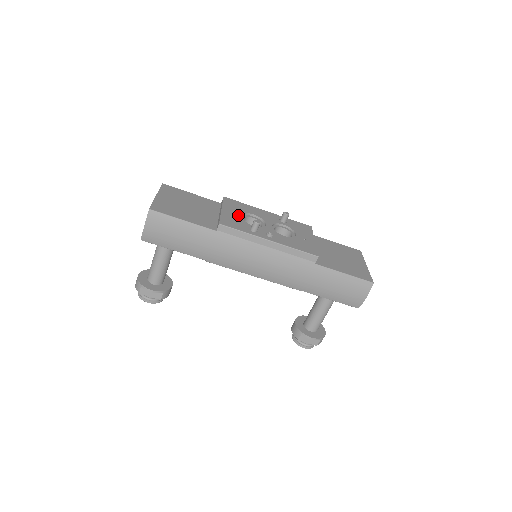
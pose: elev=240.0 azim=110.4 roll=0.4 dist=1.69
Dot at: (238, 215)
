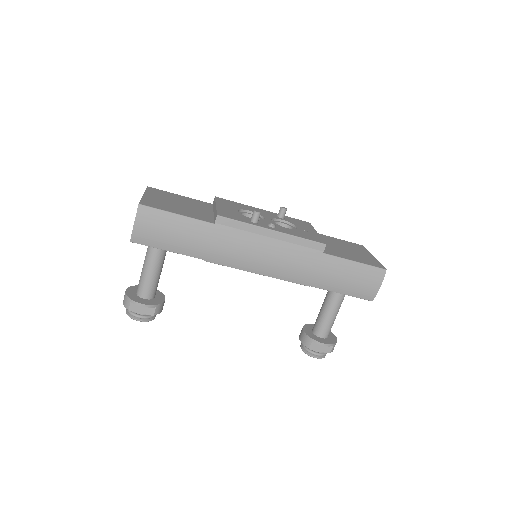
Dot at: (234, 210)
